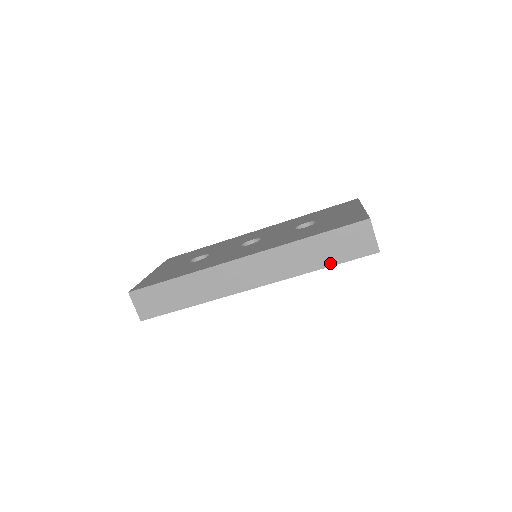
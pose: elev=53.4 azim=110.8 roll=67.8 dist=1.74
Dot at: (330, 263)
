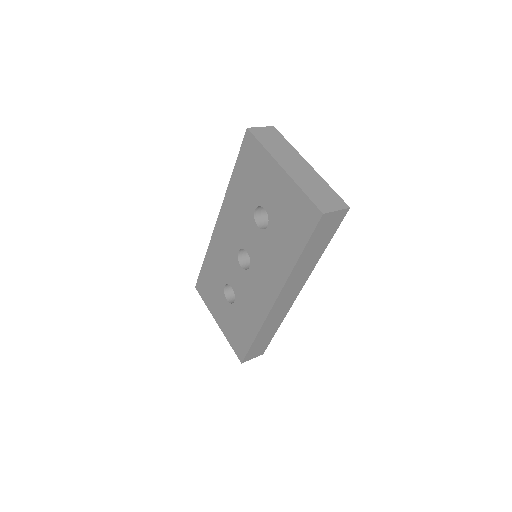
Dot at: (326, 245)
